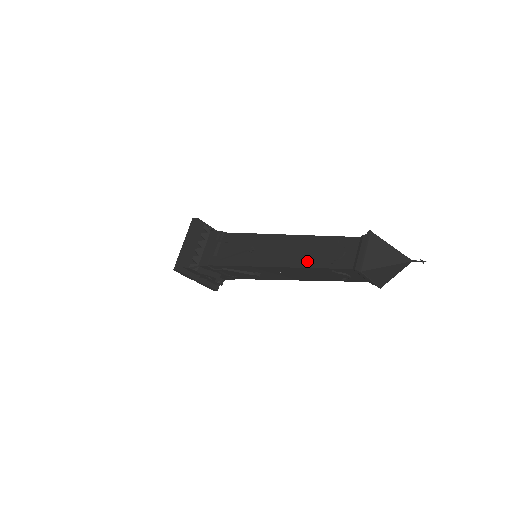
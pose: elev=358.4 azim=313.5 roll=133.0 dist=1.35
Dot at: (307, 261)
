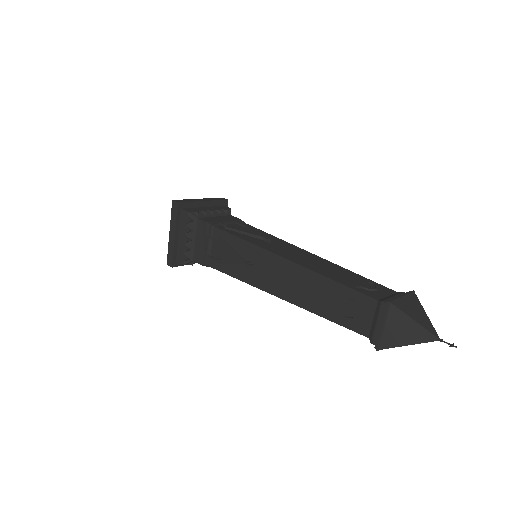
Dot at: (315, 306)
